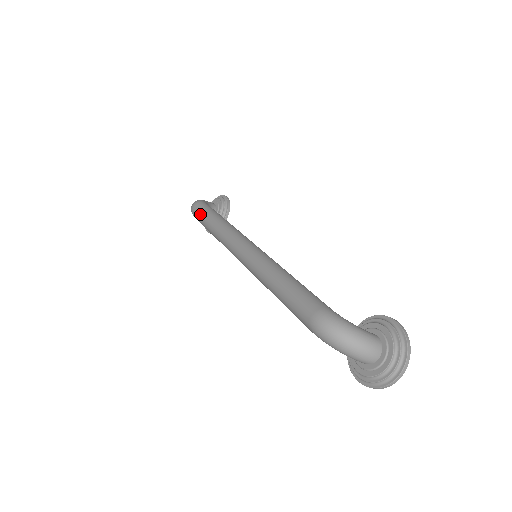
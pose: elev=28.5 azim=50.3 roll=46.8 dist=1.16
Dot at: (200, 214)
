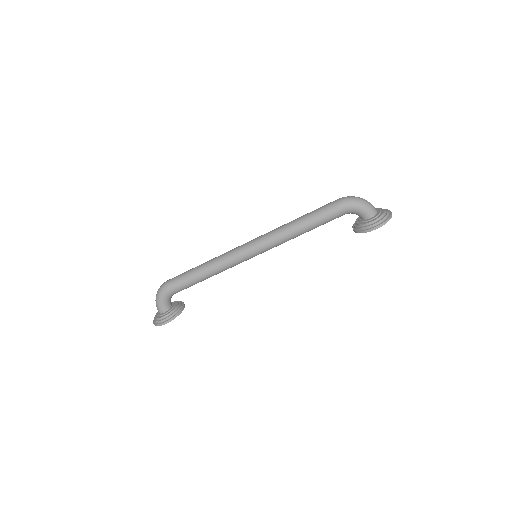
Dot at: (182, 274)
